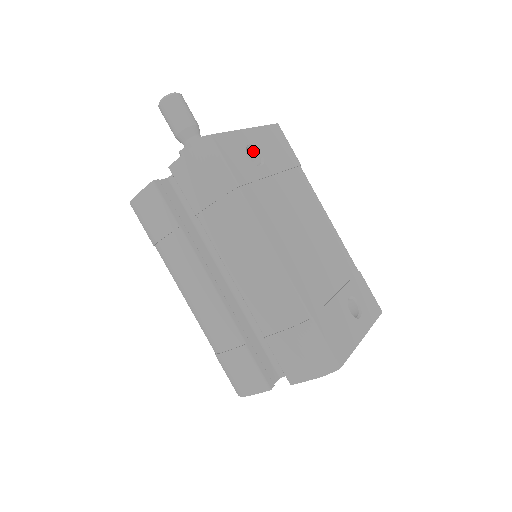
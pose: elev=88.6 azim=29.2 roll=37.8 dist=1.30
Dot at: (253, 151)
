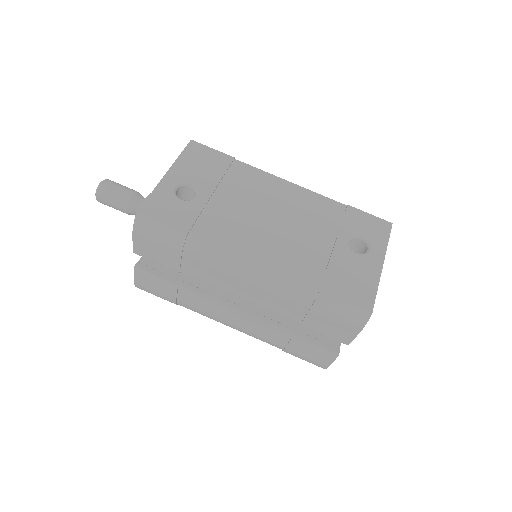
Dot at: (184, 188)
